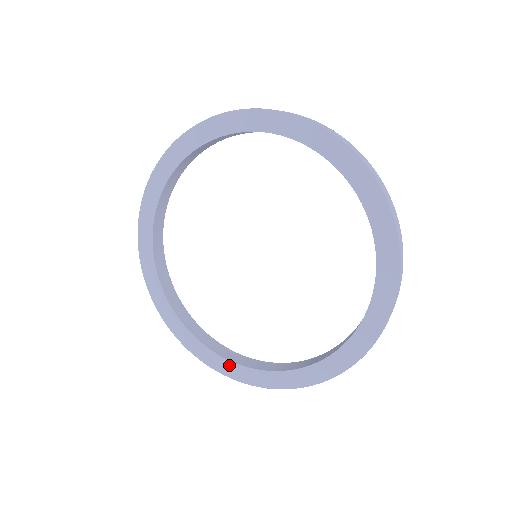
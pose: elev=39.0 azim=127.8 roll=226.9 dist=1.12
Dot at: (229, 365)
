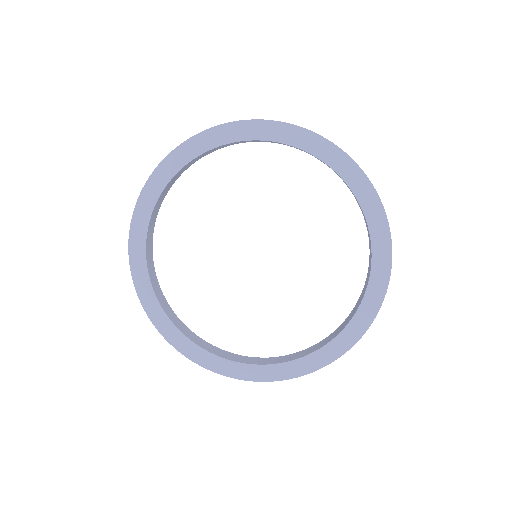
Dot at: (190, 345)
